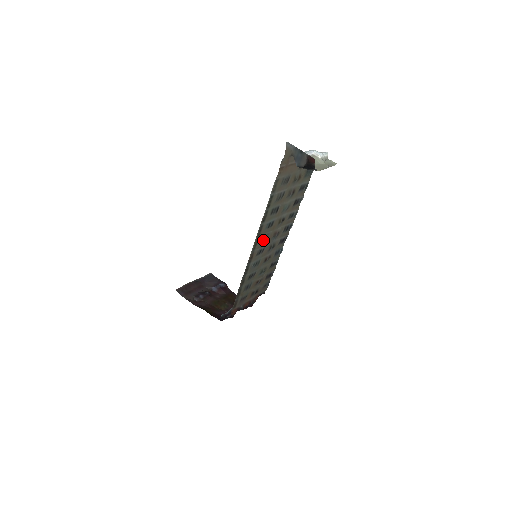
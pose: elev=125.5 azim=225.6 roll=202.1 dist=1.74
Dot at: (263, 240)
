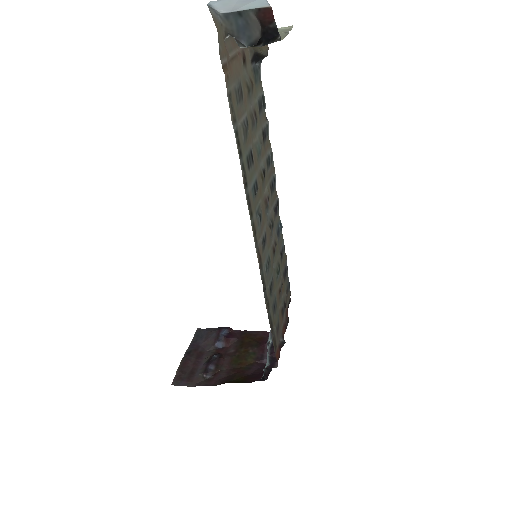
Dot at: (259, 220)
